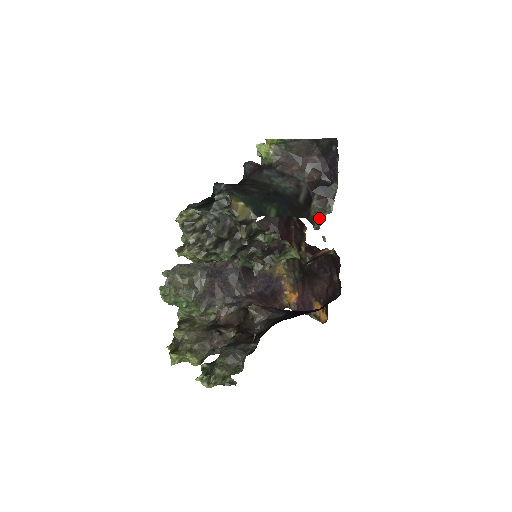
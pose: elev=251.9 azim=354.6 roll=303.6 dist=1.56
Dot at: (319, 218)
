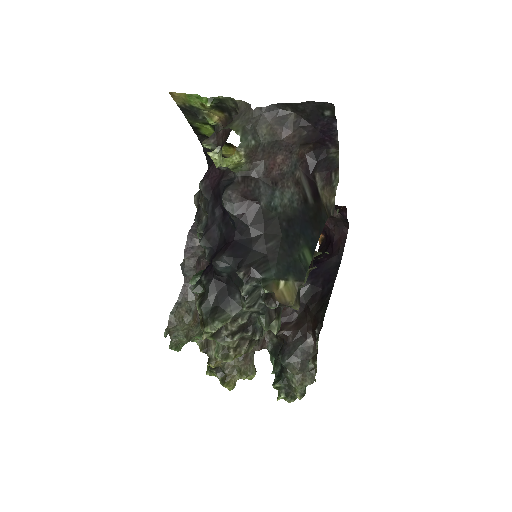
Dot at: (332, 201)
